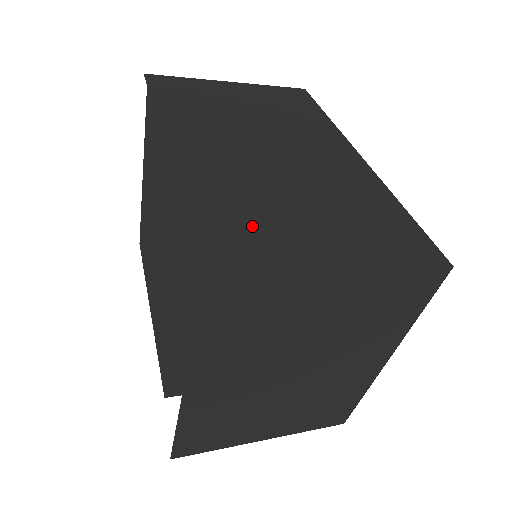
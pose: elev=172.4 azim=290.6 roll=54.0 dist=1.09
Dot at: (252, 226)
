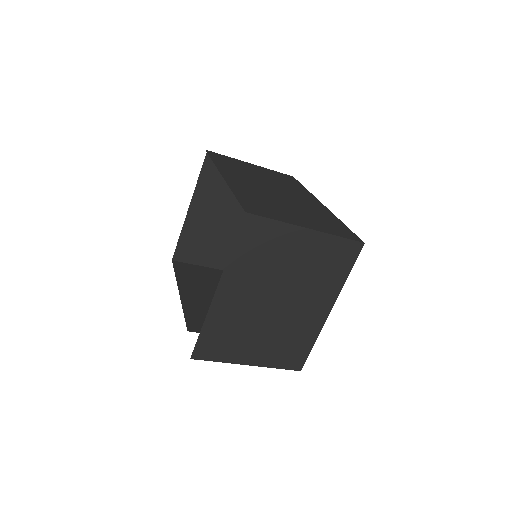
Dot at: (266, 206)
